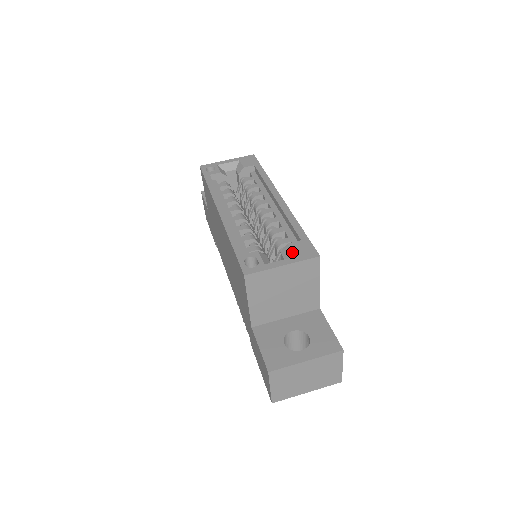
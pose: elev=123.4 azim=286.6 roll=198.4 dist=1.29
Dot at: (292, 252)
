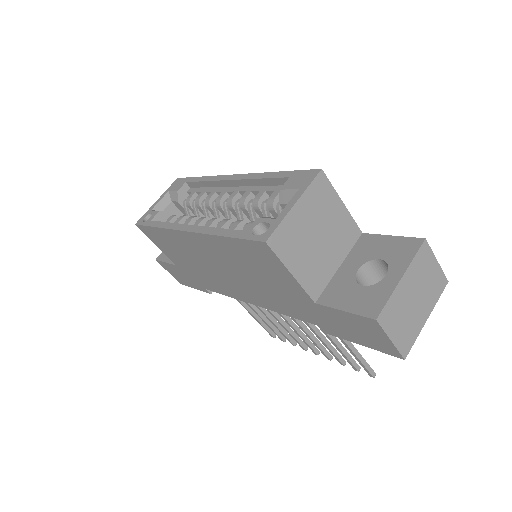
Dot at: (291, 190)
